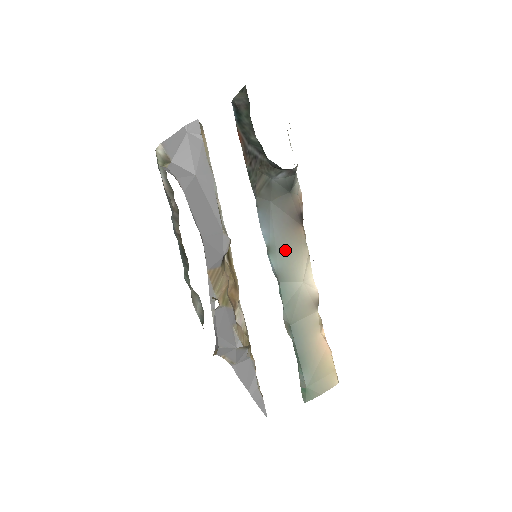
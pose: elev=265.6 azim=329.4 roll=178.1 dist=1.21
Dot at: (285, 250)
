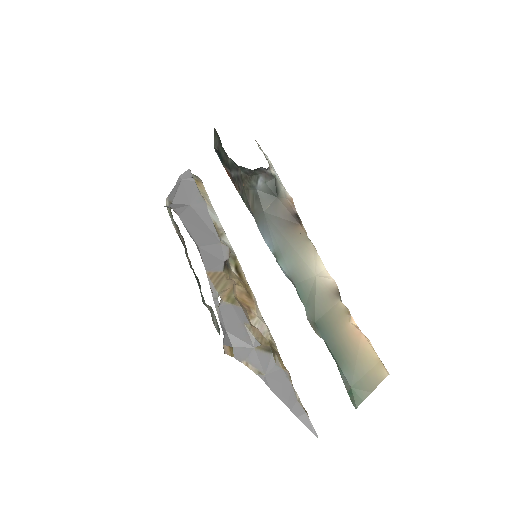
Dot at: (289, 250)
